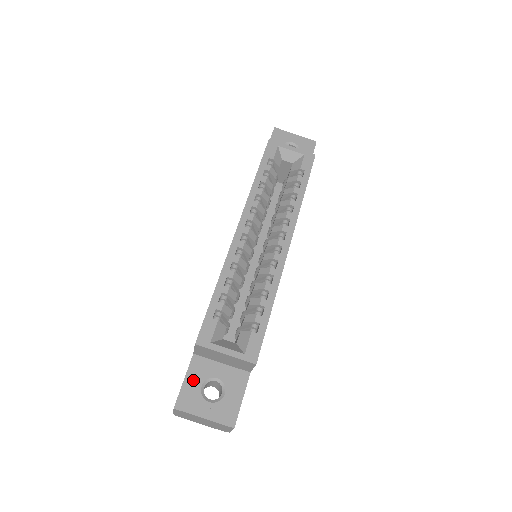
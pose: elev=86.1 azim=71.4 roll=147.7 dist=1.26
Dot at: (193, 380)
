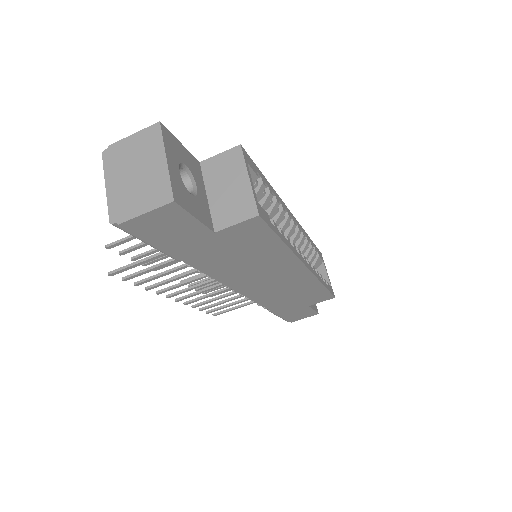
Dot at: (186, 155)
